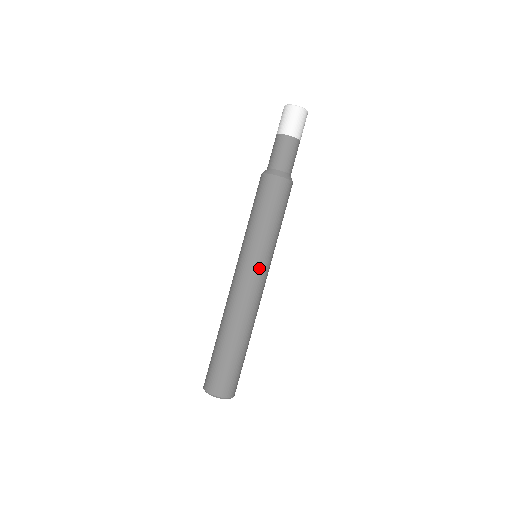
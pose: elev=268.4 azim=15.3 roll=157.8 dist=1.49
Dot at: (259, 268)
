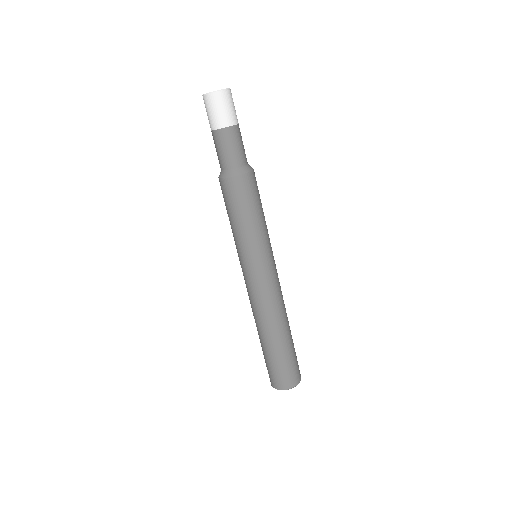
Dot at: (273, 265)
